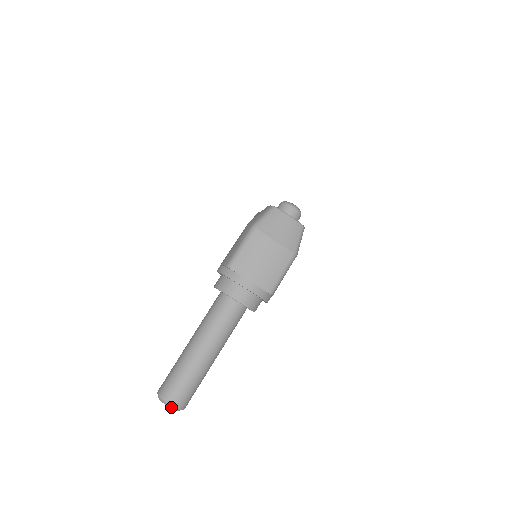
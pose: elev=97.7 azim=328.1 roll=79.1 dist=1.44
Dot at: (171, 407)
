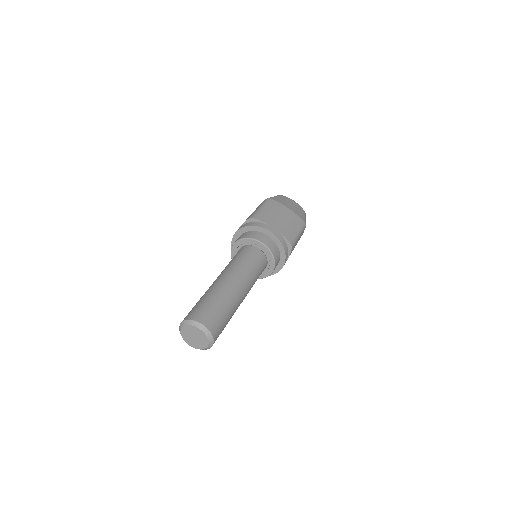
Dot at: (203, 329)
